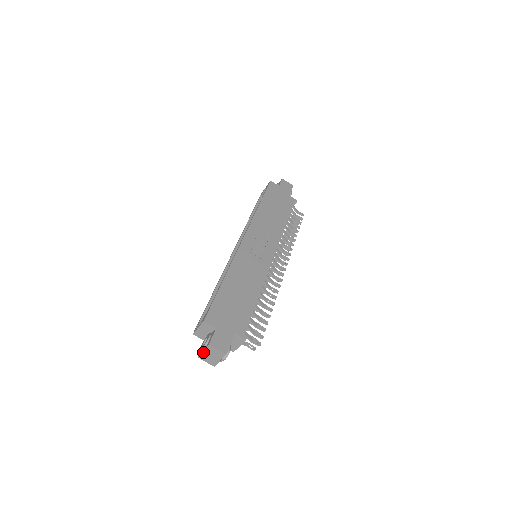
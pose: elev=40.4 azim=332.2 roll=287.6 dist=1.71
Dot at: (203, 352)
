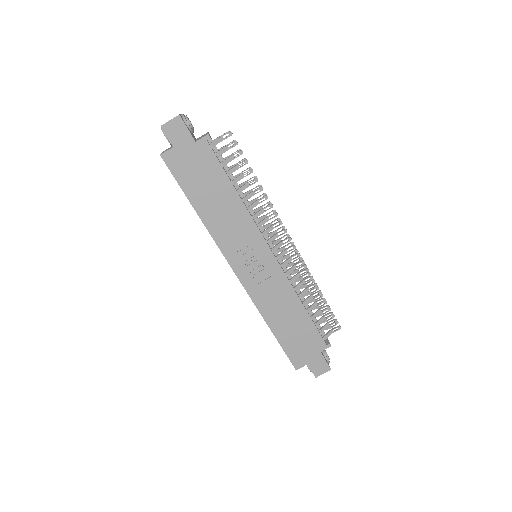
Dot at: occluded
